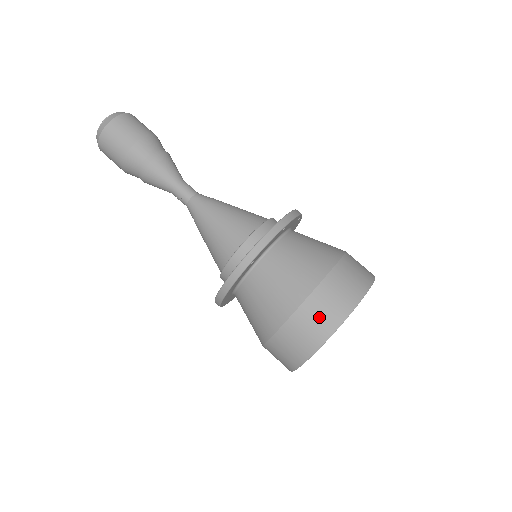
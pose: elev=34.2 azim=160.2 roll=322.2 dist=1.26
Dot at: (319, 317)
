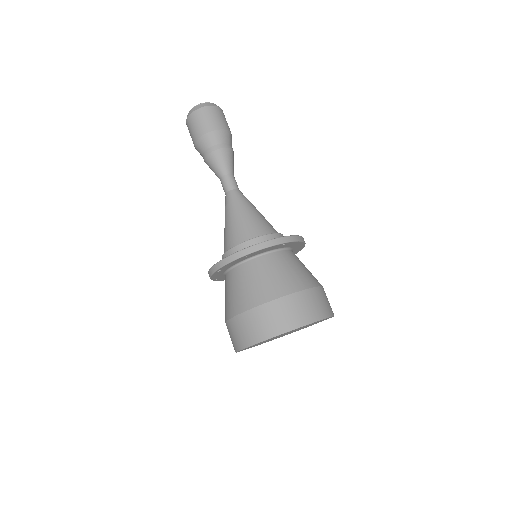
Dot at: (313, 305)
